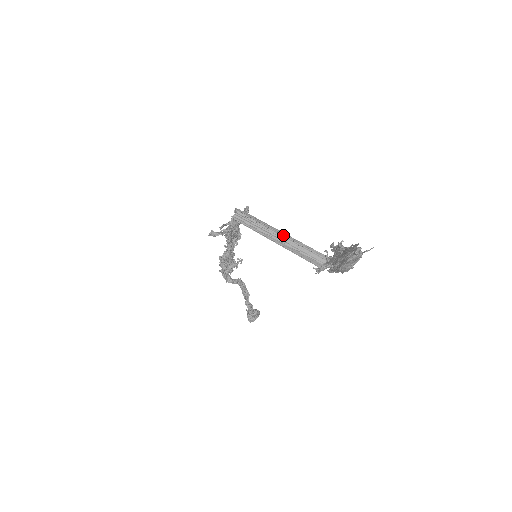
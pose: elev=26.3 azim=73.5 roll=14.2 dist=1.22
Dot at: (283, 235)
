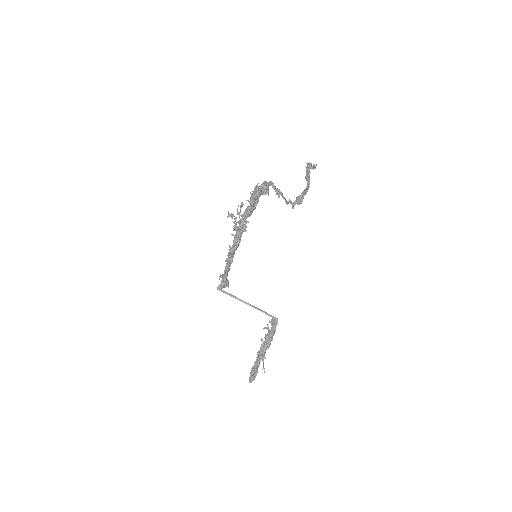
Dot at: occluded
